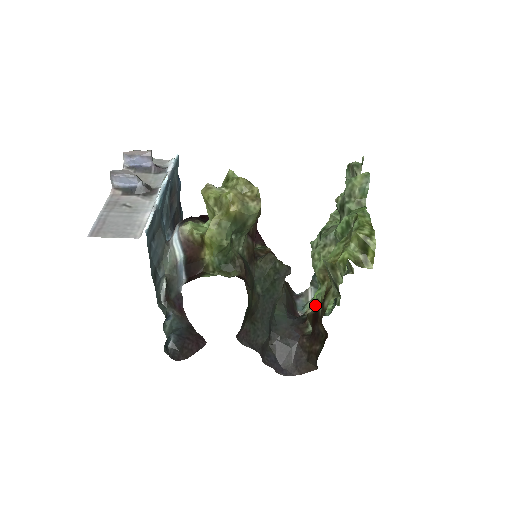
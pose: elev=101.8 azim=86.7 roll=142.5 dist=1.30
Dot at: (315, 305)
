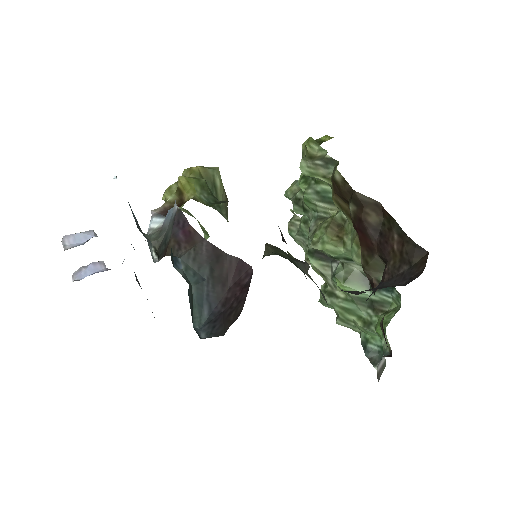
Dot at: (385, 326)
